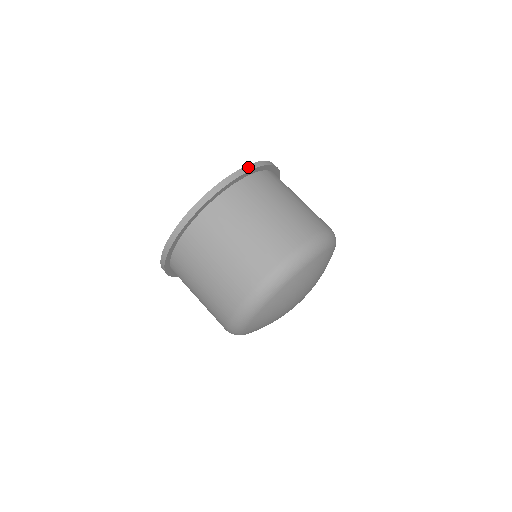
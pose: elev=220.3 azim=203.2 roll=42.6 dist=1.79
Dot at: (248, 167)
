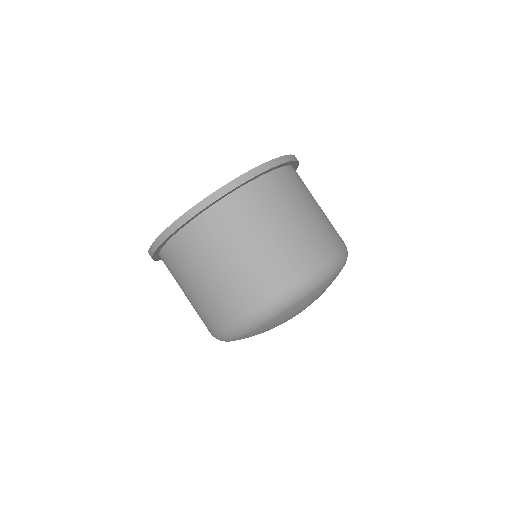
Dot at: (220, 191)
